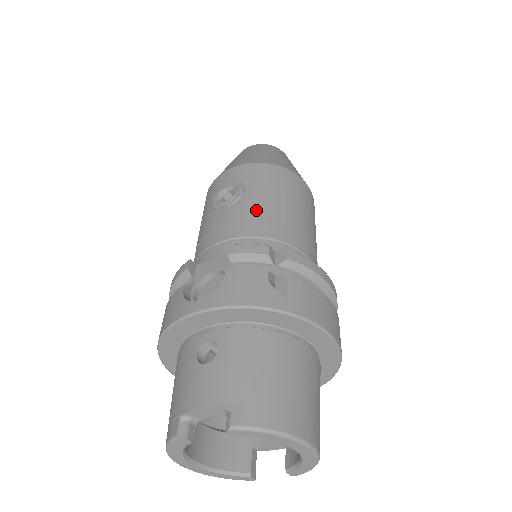
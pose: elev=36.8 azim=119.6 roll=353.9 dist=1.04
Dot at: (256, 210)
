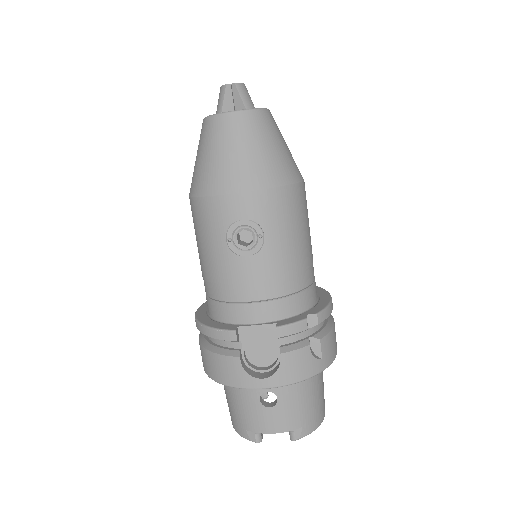
Dot at: (280, 263)
